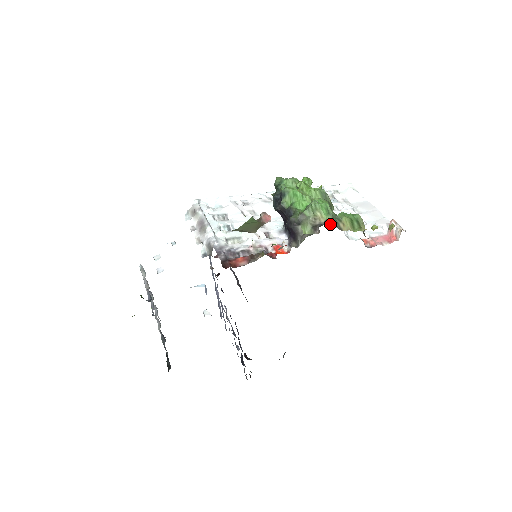
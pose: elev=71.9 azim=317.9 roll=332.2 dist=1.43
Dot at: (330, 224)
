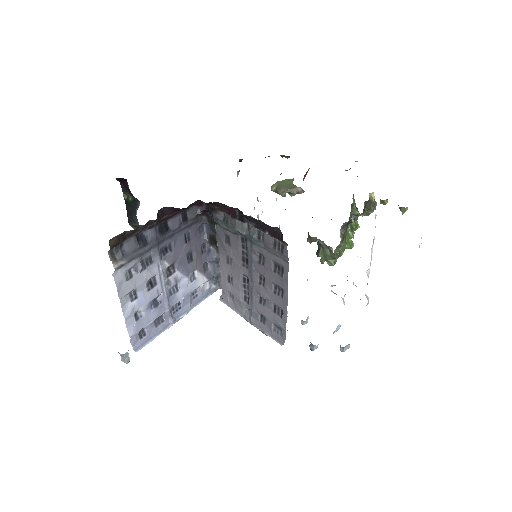
Dot at: occluded
